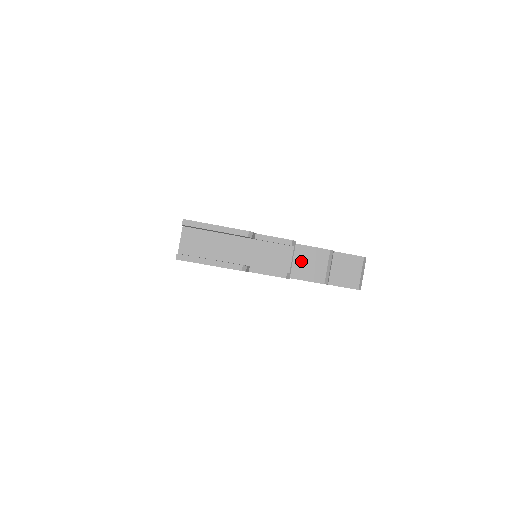
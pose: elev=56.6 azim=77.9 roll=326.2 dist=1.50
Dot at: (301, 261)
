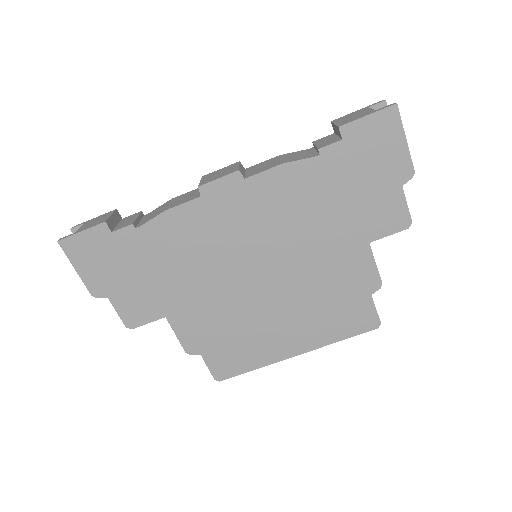
Dot at: occluded
